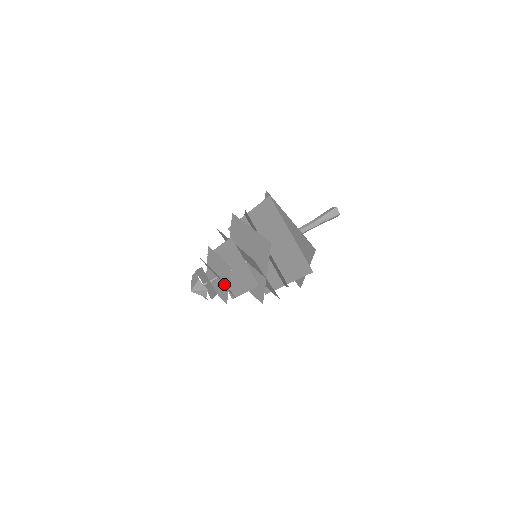
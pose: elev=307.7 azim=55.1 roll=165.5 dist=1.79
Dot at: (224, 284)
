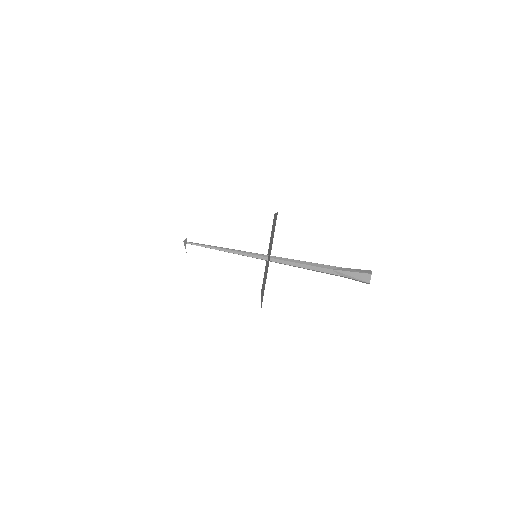
Dot at: occluded
